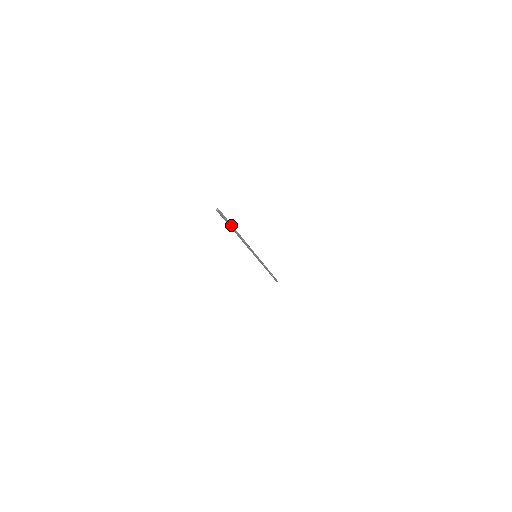
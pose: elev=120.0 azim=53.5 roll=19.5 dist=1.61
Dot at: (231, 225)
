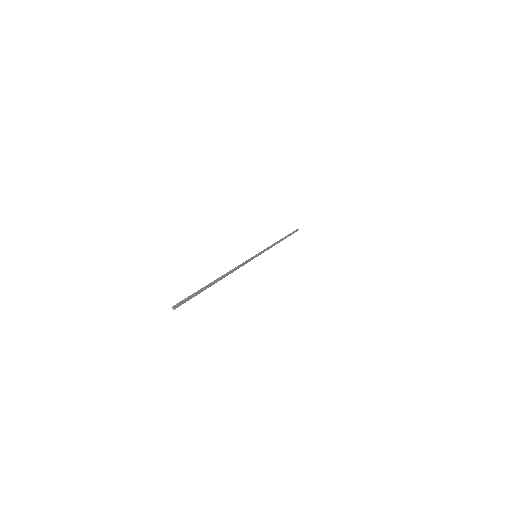
Dot at: (203, 290)
